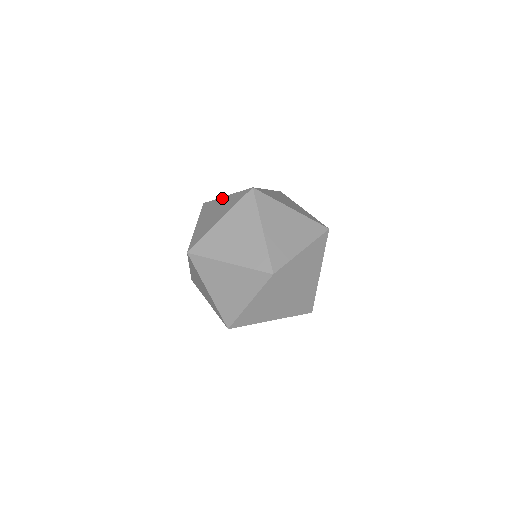
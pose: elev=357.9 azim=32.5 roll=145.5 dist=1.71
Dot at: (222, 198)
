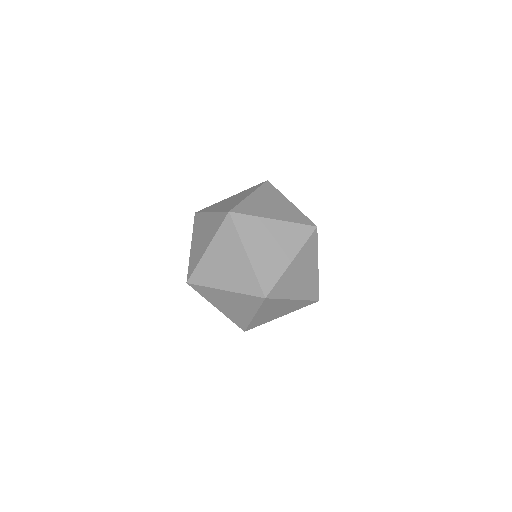
Dot at: (269, 221)
